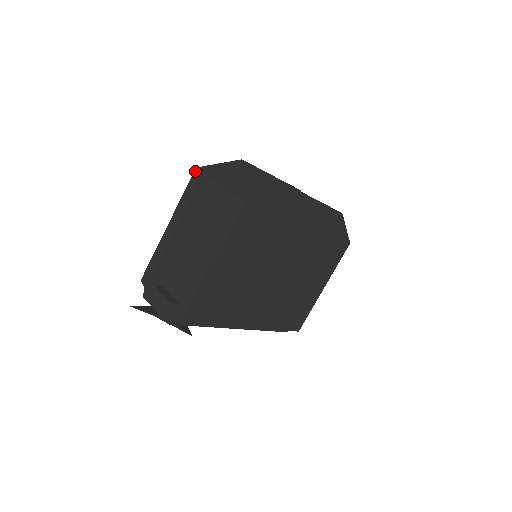
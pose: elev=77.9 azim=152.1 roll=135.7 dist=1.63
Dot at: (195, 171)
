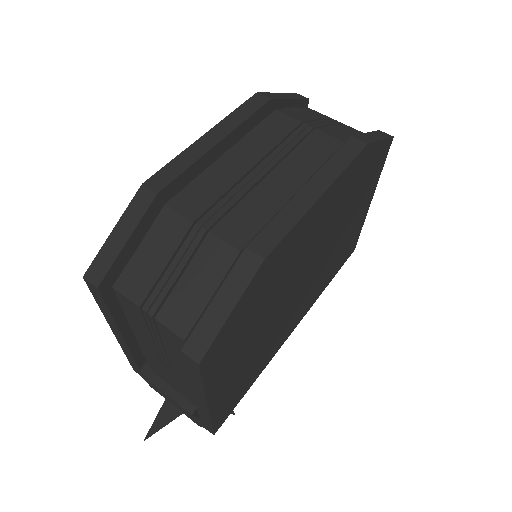
Dot at: (86, 282)
